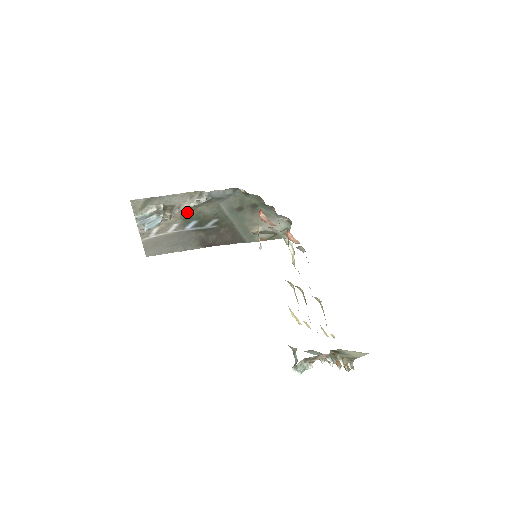
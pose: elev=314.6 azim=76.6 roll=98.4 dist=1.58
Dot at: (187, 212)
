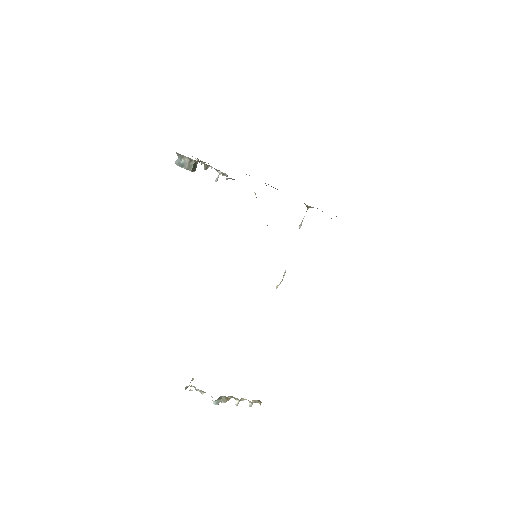
Dot at: occluded
